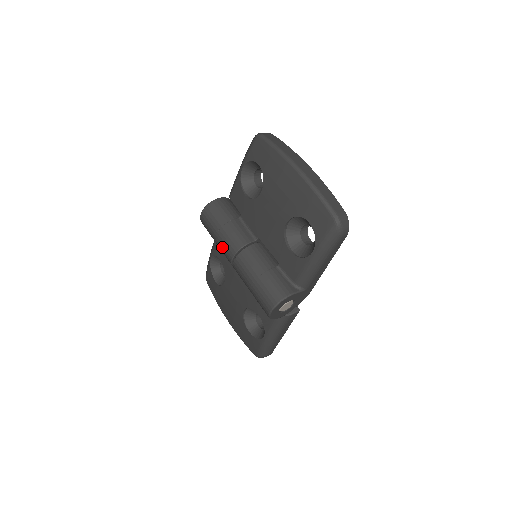
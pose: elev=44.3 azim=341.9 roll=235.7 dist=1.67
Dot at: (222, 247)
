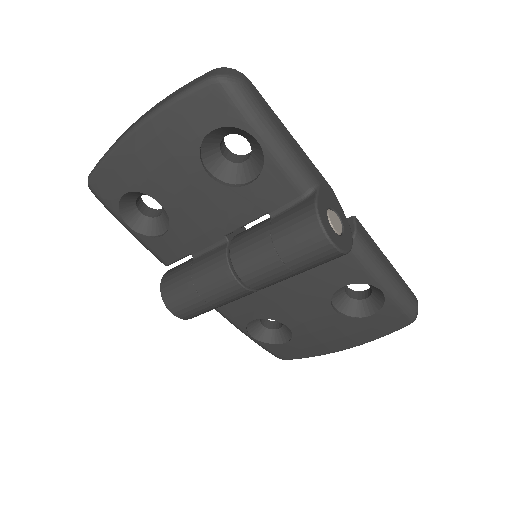
Dot at: (221, 296)
